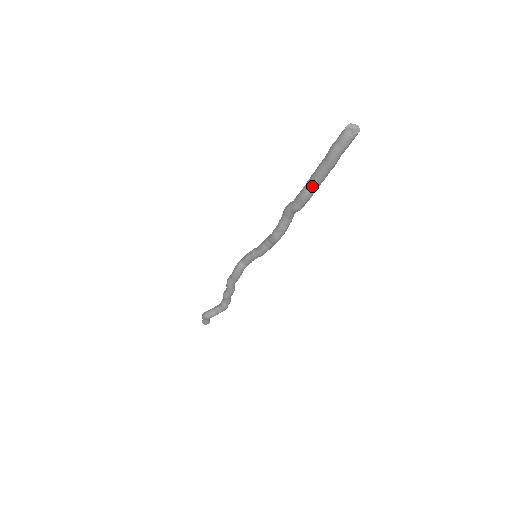
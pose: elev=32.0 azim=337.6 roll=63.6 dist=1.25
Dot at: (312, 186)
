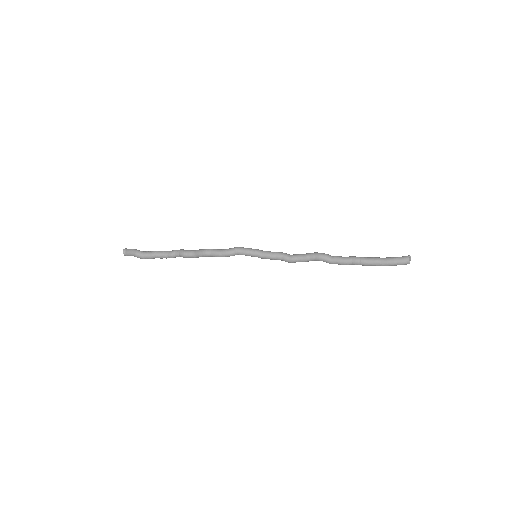
Dot at: occluded
